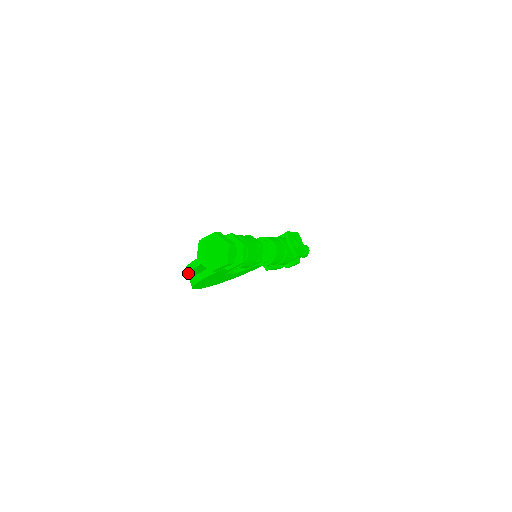
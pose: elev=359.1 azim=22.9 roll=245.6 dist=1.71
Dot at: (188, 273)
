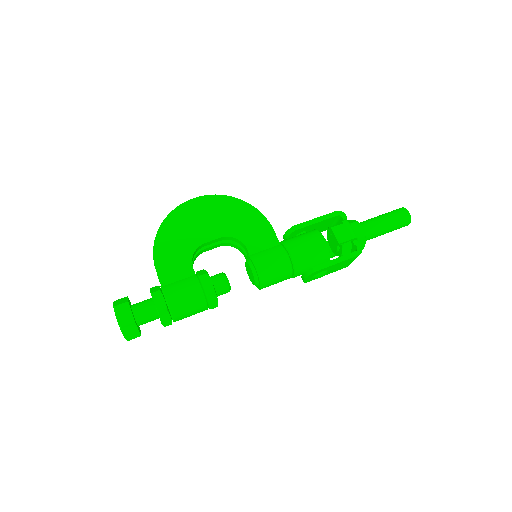
Dot at: occluded
